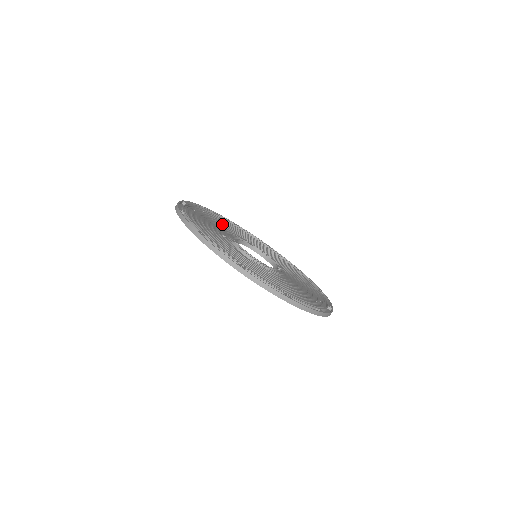
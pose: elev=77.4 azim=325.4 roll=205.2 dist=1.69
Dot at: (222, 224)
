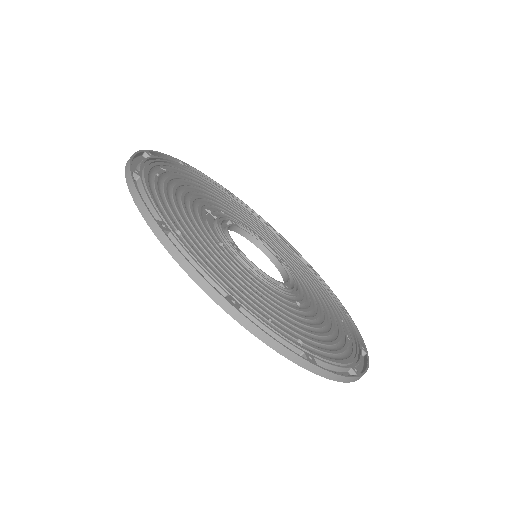
Dot at: (266, 235)
